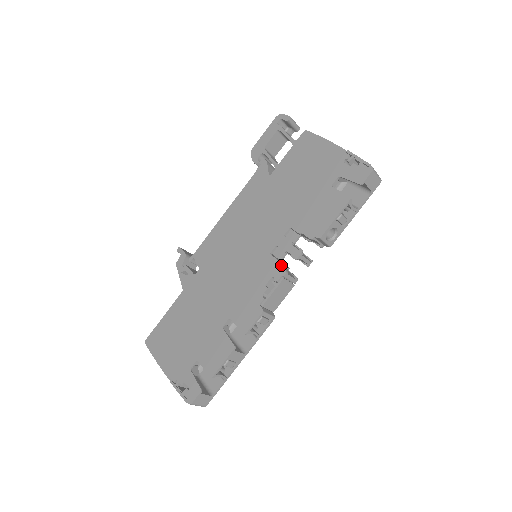
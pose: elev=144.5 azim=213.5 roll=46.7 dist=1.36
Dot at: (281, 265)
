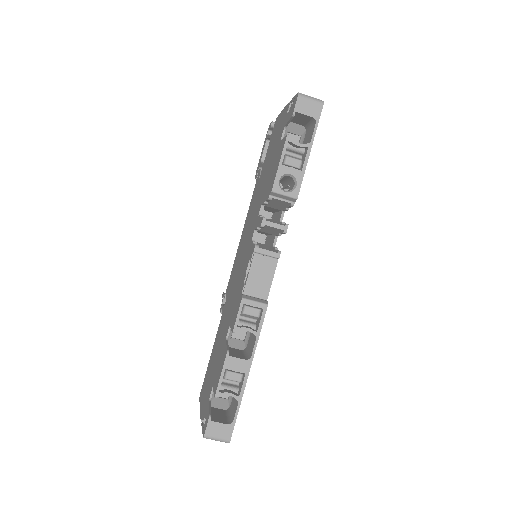
Dot at: (261, 246)
